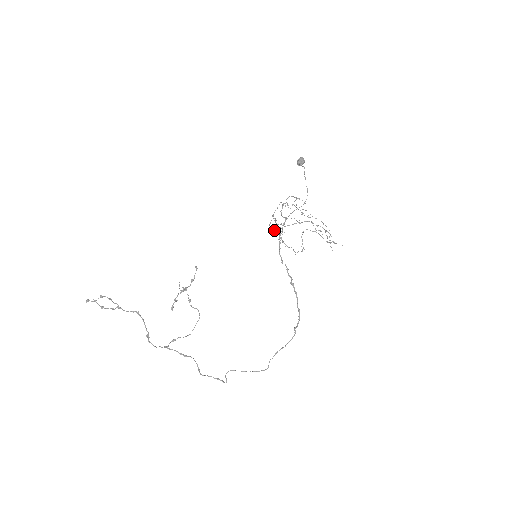
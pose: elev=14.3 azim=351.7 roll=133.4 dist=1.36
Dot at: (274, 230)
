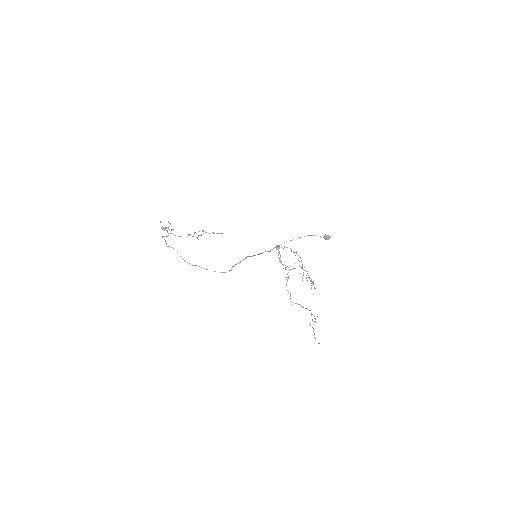
Dot at: occluded
